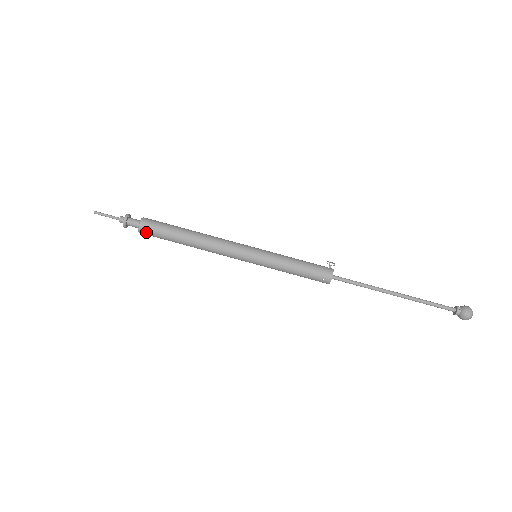
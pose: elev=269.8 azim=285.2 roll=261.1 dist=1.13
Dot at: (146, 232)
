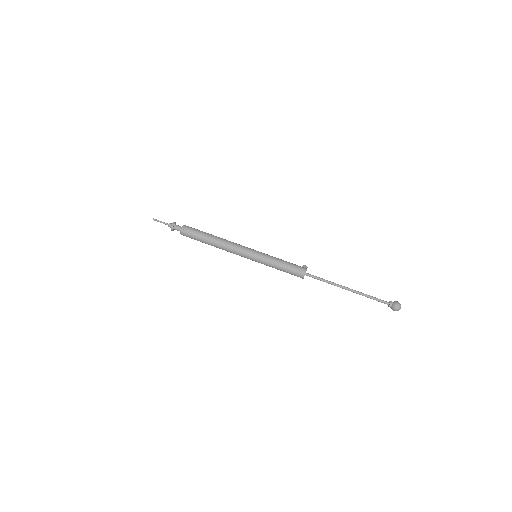
Dot at: (186, 231)
